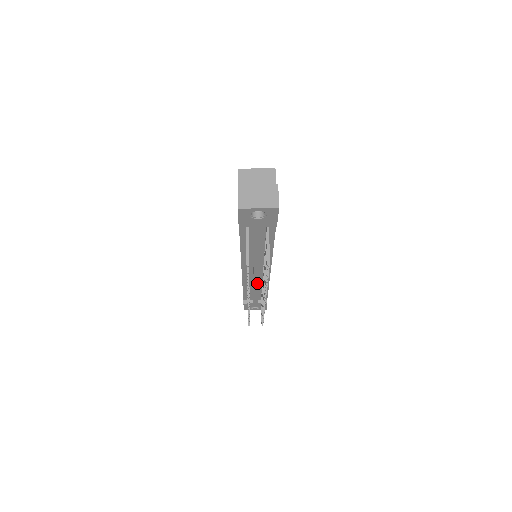
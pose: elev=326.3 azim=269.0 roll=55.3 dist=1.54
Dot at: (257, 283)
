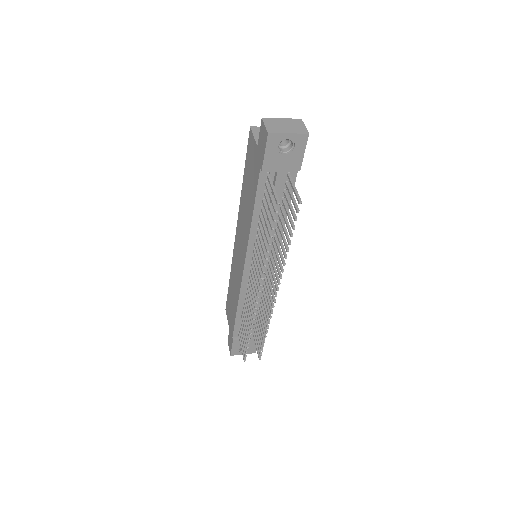
Dot at: occluded
